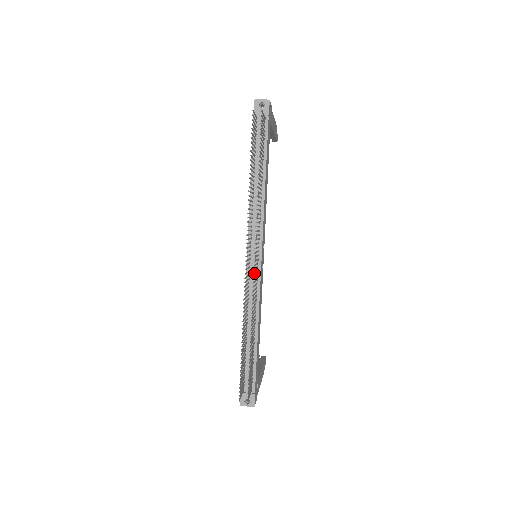
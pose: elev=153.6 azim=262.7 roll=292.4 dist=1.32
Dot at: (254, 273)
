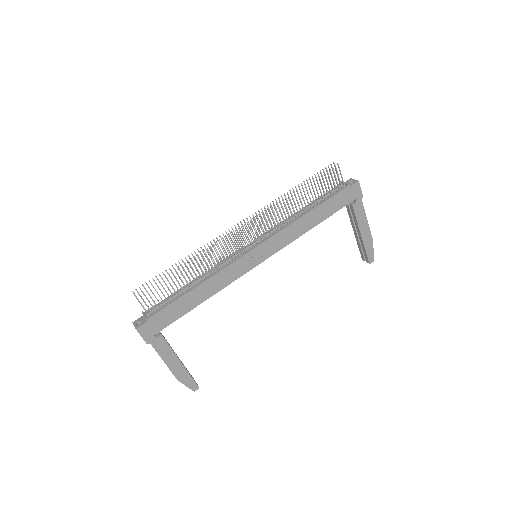
Dot at: occluded
